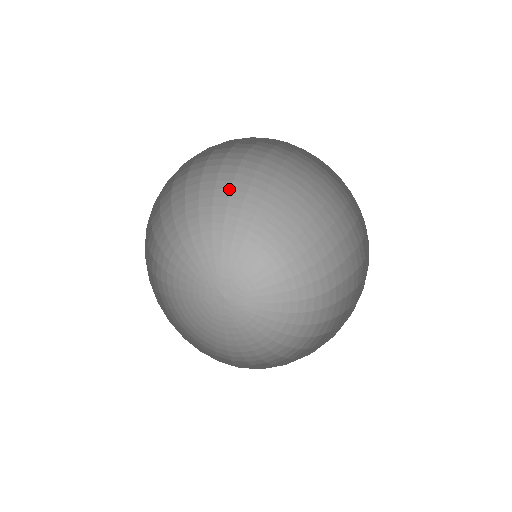
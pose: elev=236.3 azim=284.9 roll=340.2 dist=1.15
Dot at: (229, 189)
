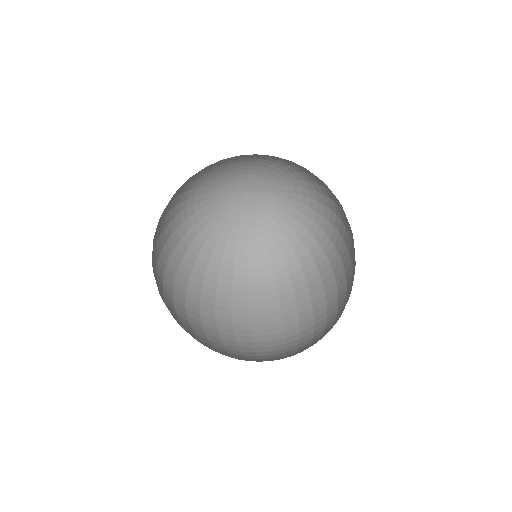
Dot at: occluded
